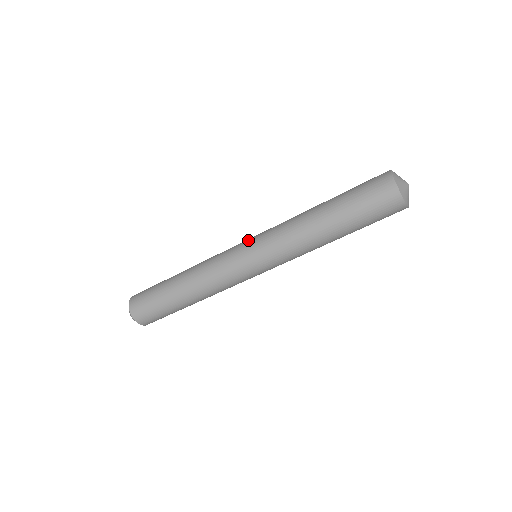
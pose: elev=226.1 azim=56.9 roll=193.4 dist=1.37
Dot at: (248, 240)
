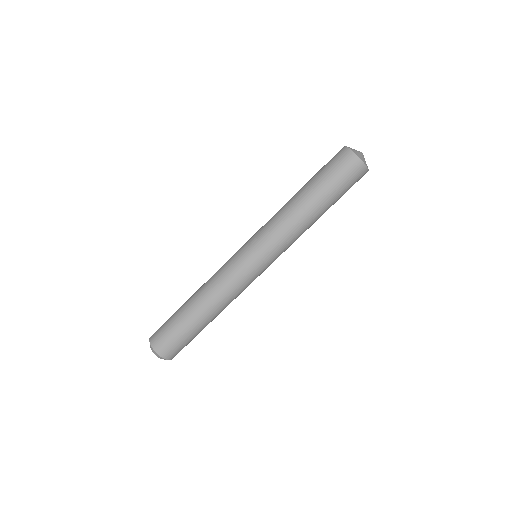
Dot at: occluded
